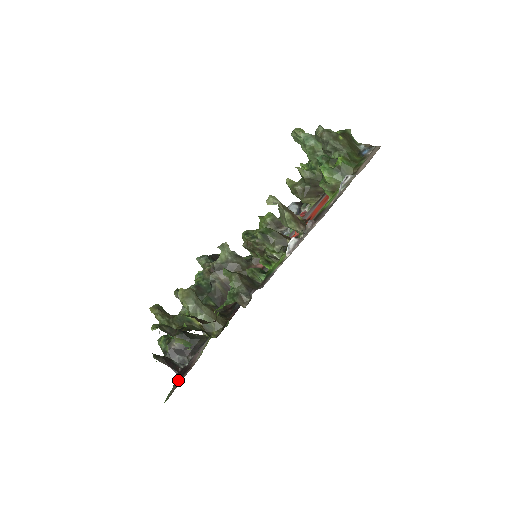
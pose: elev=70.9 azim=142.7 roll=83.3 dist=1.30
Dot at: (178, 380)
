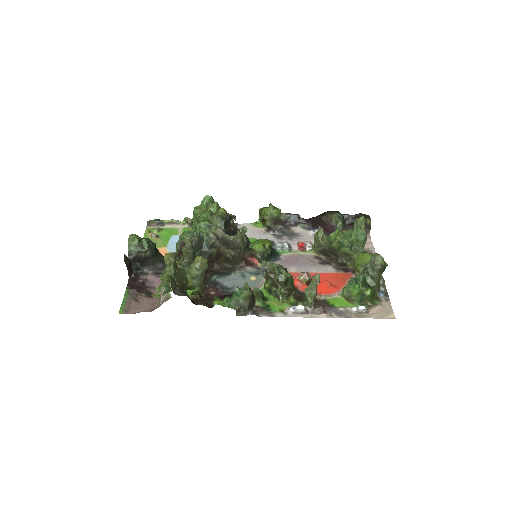
Dot at: (132, 291)
